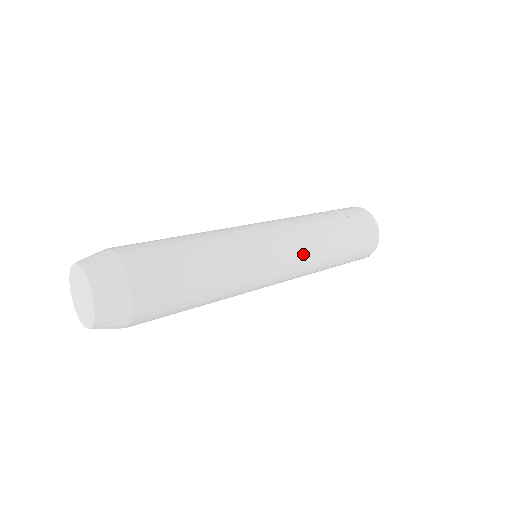
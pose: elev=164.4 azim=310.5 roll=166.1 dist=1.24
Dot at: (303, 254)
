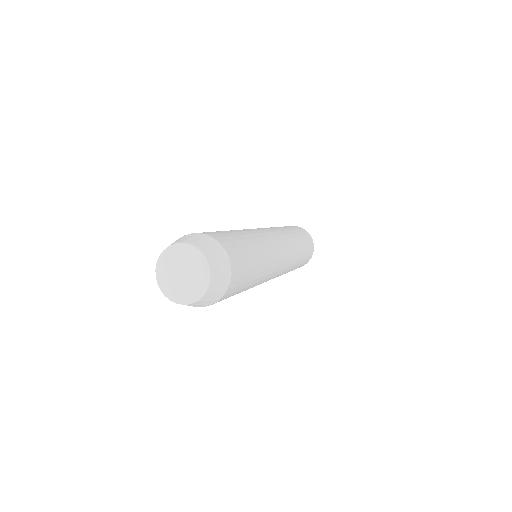
Dot at: (280, 233)
